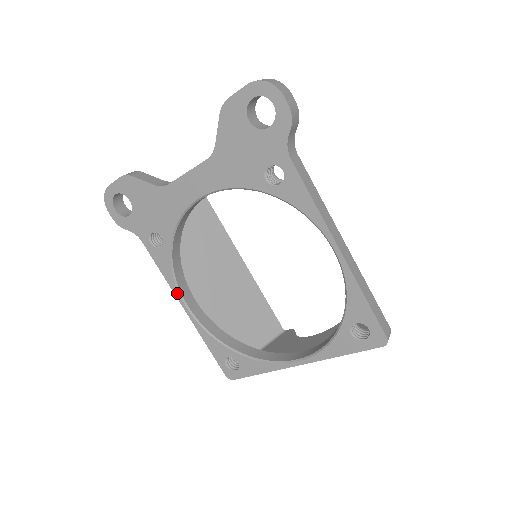
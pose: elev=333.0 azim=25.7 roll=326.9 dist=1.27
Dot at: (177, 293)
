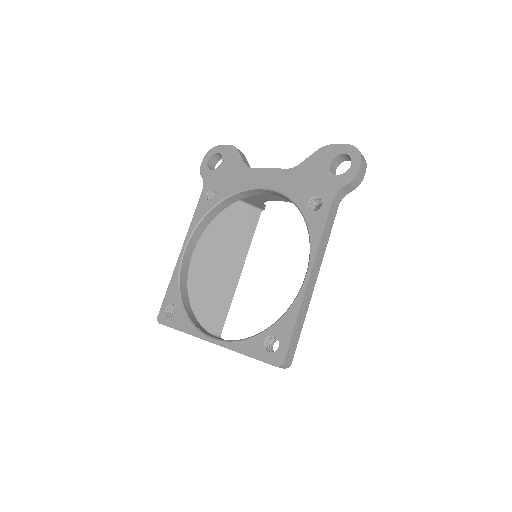
Dot at: (188, 236)
